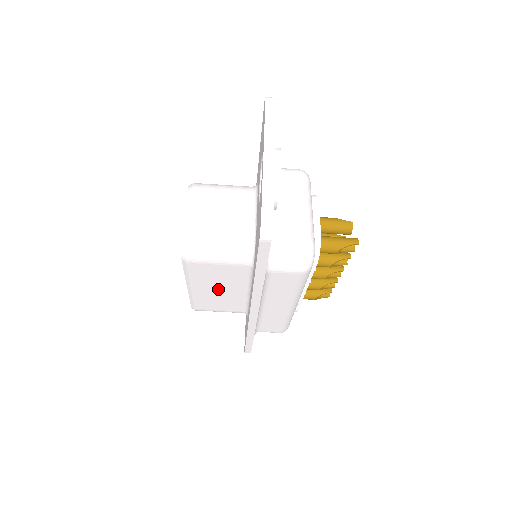
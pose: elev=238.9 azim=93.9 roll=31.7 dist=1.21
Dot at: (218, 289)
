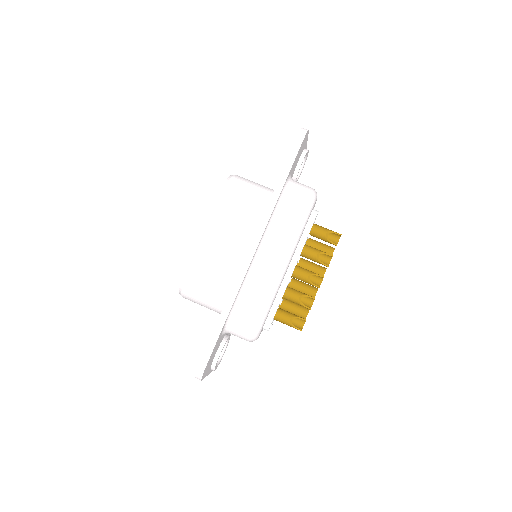
Dot at: (227, 239)
